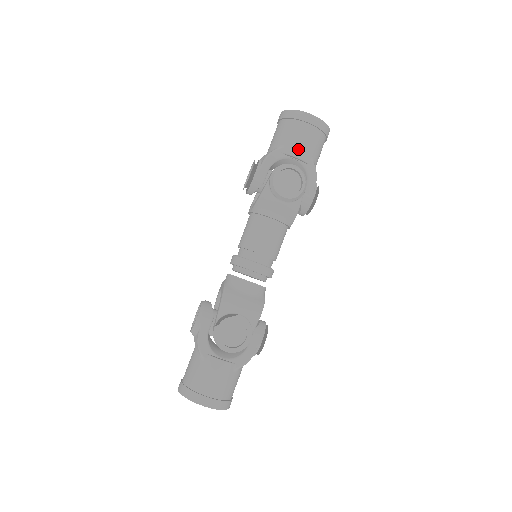
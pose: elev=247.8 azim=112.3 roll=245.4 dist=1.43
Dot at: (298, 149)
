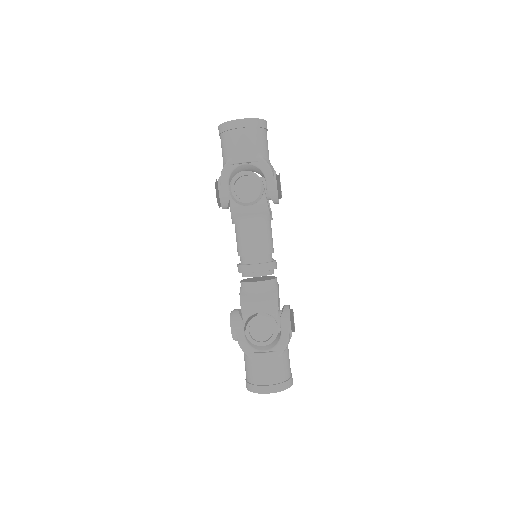
Dot at: (242, 155)
